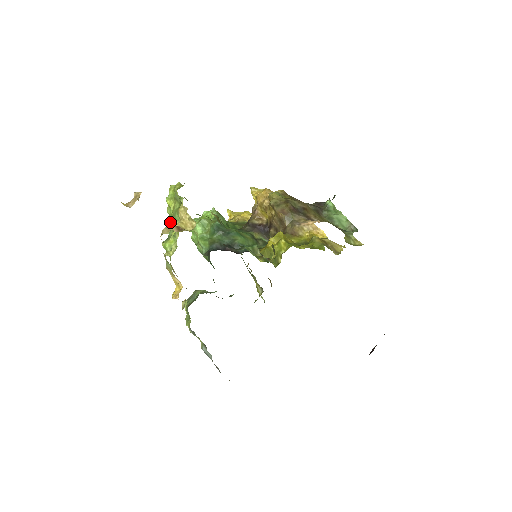
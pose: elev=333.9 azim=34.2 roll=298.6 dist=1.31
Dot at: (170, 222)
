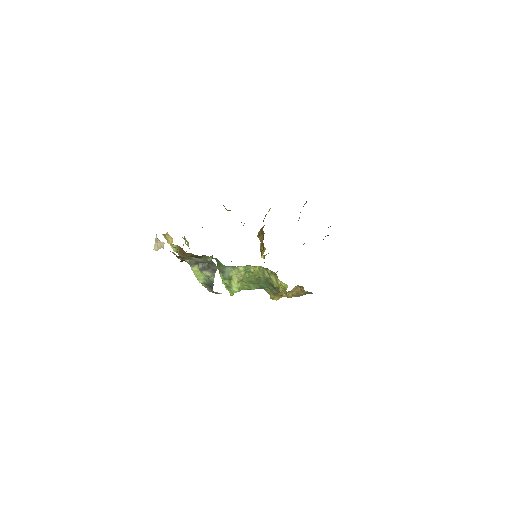
Dot at: occluded
